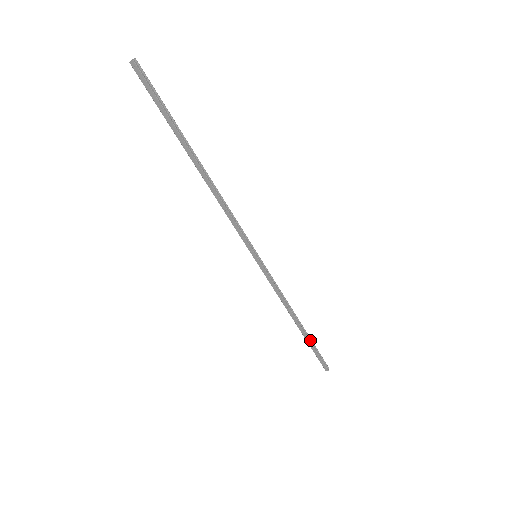
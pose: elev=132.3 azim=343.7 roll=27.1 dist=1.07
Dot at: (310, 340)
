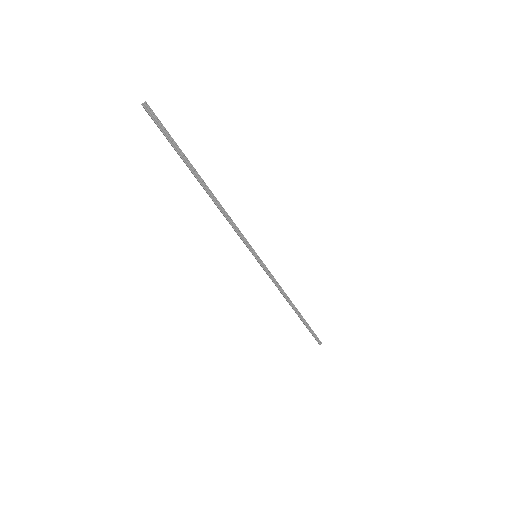
Dot at: (305, 321)
